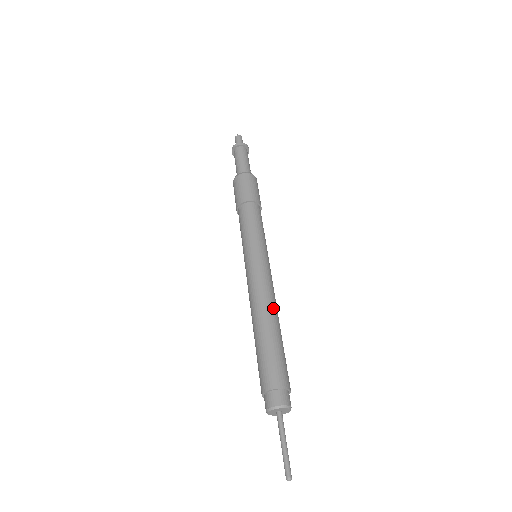
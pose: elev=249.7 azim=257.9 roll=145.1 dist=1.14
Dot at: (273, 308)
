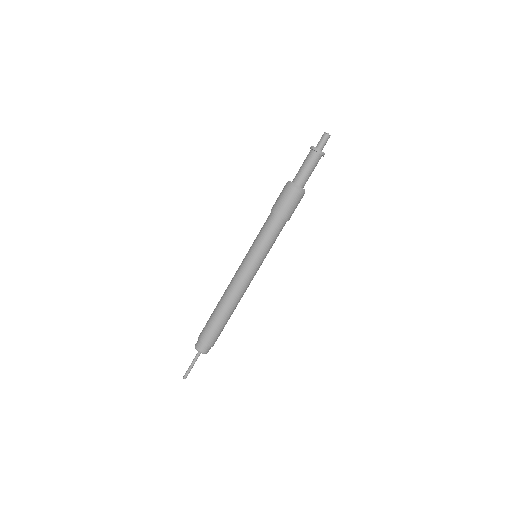
Dot at: (238, 302)
